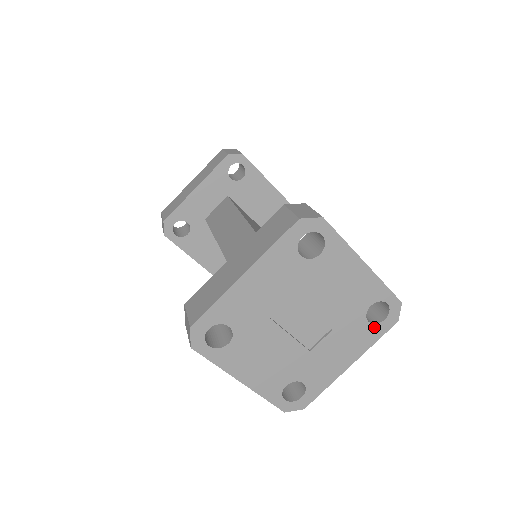
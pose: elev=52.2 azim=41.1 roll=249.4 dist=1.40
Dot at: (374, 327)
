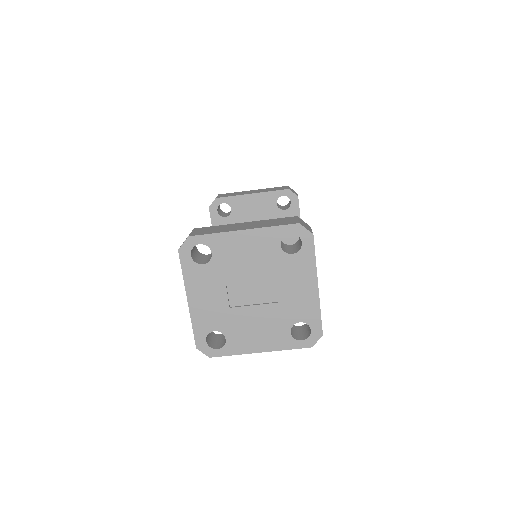
Dot at: (301, 253)
